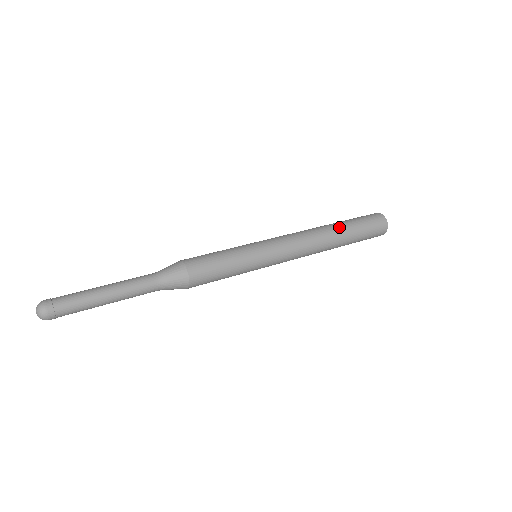
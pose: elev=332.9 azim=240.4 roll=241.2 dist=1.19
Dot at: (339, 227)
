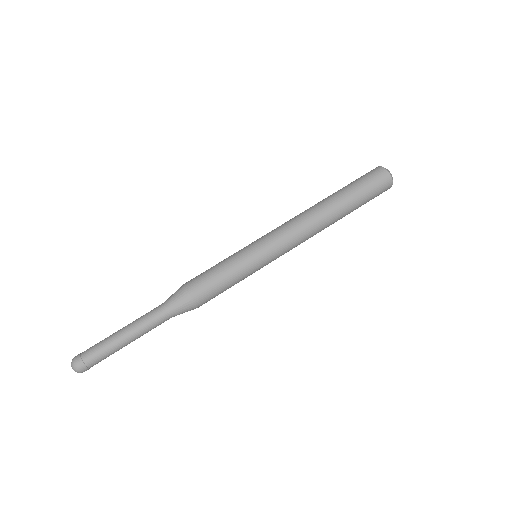
Dot at: (341, 207)
